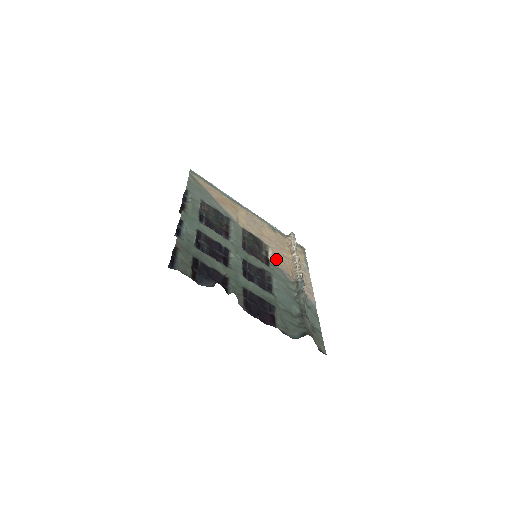
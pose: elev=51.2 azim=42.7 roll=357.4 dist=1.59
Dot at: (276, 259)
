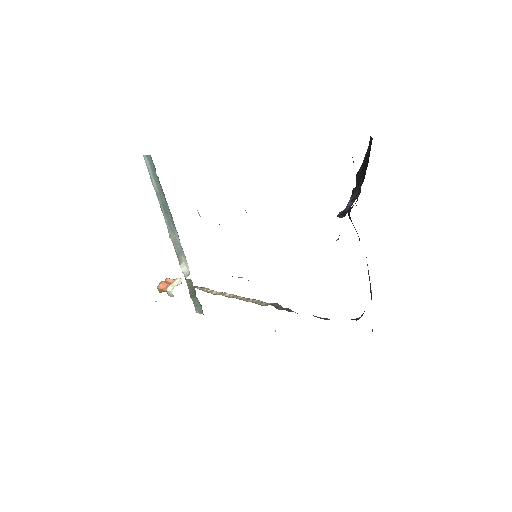
Dot at: occluded
